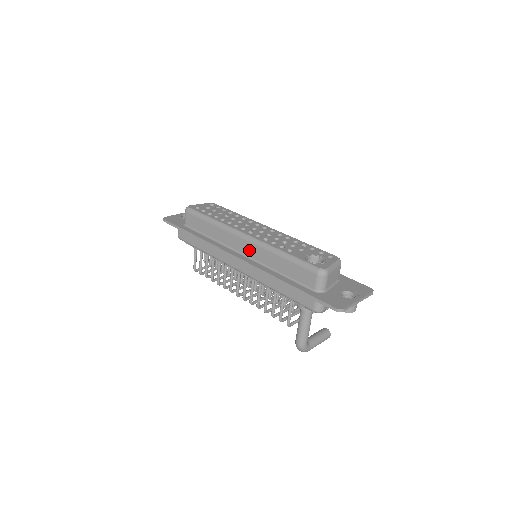
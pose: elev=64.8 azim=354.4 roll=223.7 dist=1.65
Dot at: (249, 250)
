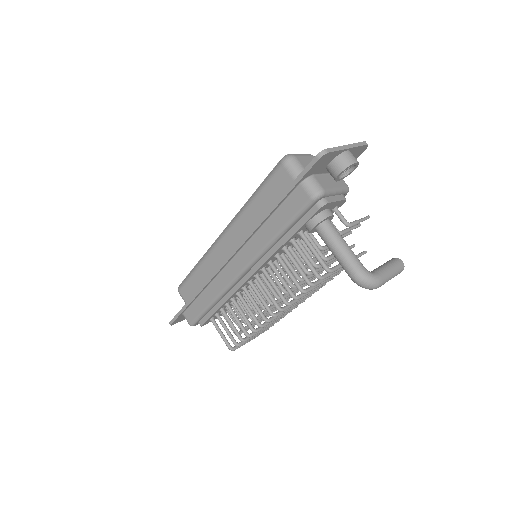
Dot at: (232, 241)
